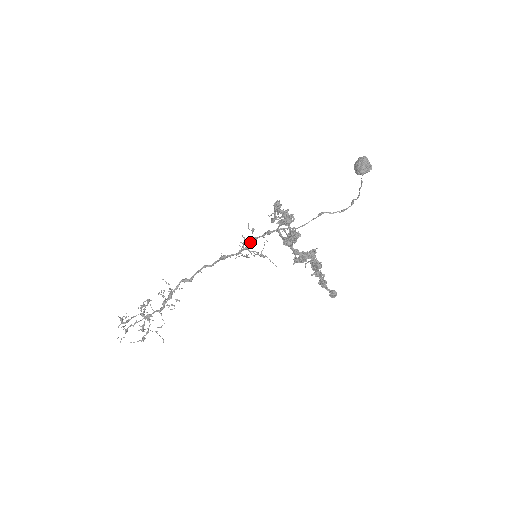
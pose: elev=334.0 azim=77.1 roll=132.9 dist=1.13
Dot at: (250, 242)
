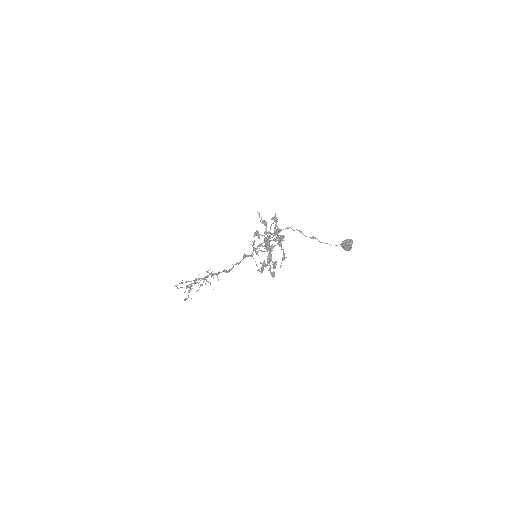
Dot at: (258, 246)
